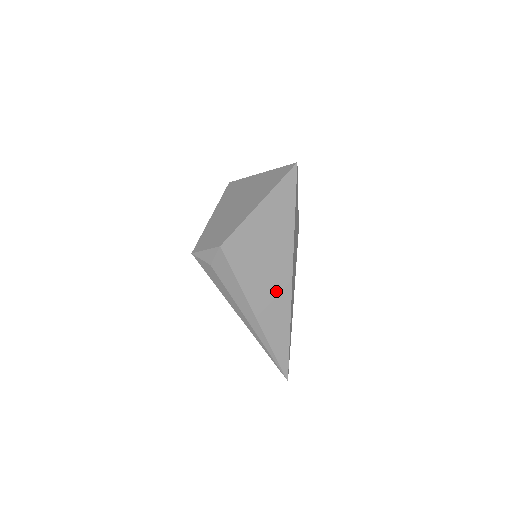
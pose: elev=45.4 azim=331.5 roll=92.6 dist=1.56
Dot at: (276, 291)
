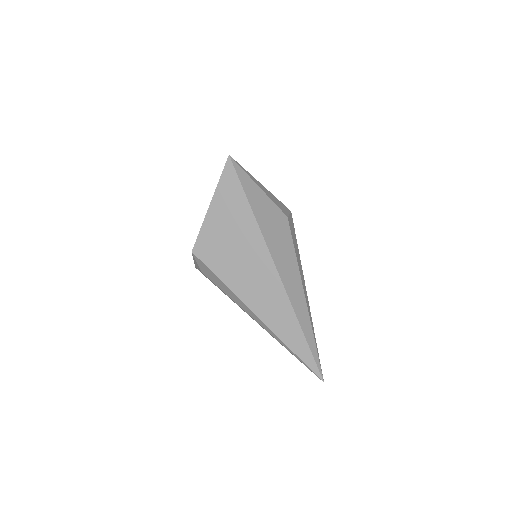
Dot at: (264, 283)
